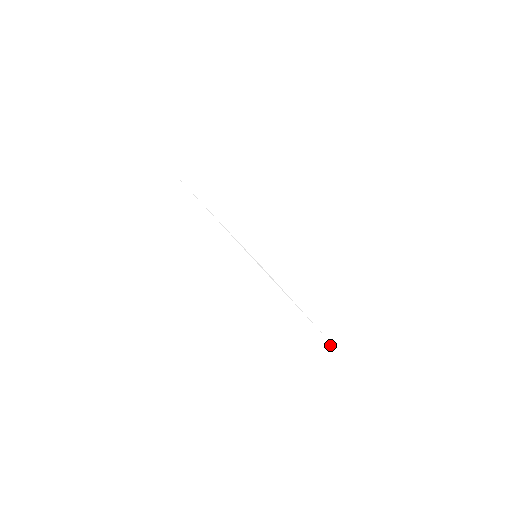
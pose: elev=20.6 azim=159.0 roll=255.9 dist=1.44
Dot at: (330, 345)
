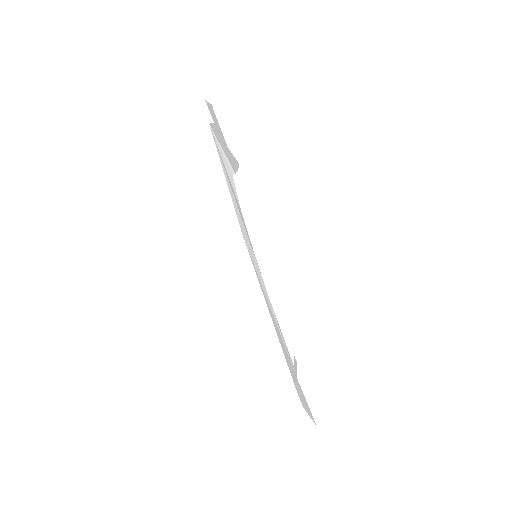
Dot at: (297, 380)
